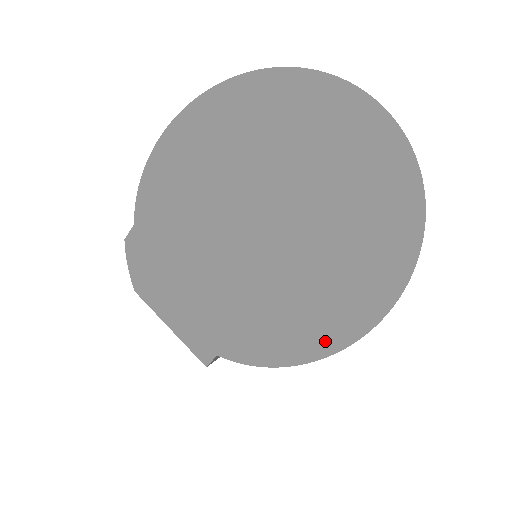
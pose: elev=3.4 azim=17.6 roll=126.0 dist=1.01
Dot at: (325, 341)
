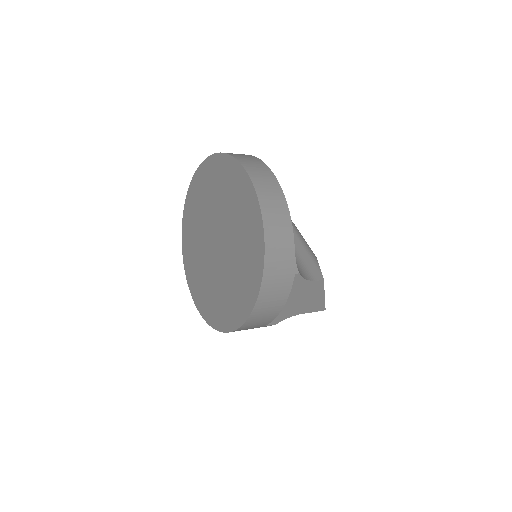
Dot at: (230, 323)
